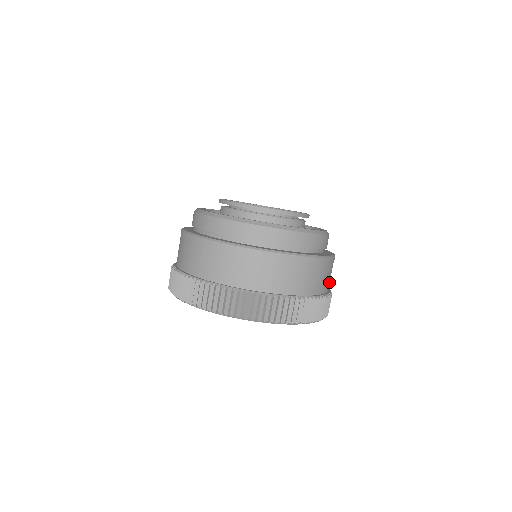
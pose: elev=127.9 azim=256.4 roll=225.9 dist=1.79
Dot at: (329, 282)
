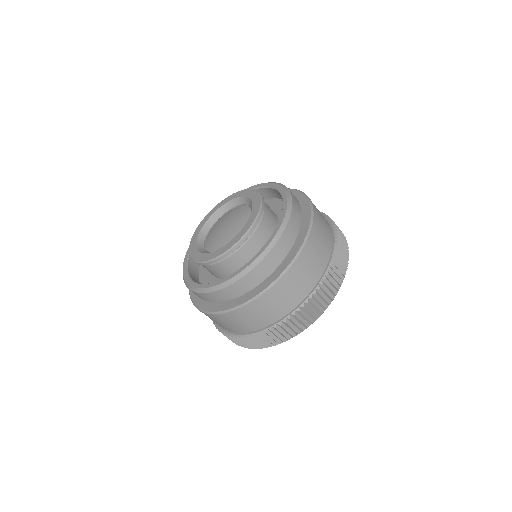
Dot at: (324, 218)
